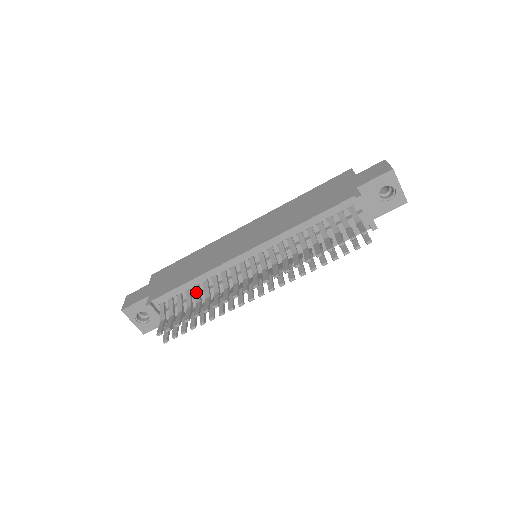
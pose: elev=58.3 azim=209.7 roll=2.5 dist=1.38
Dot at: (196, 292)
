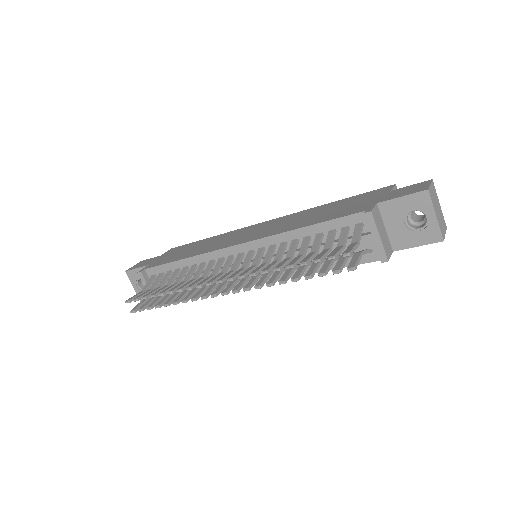
Dot at: (181, 273)
